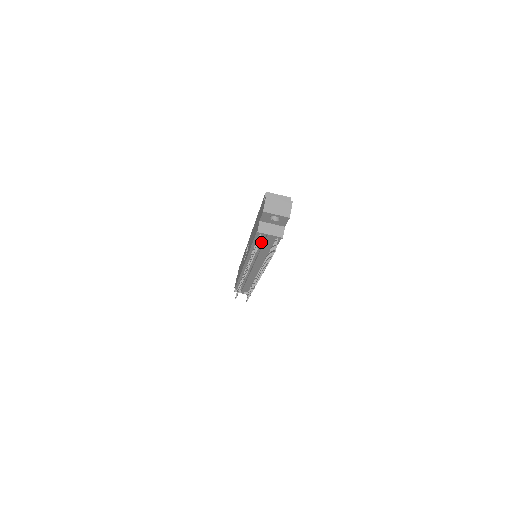
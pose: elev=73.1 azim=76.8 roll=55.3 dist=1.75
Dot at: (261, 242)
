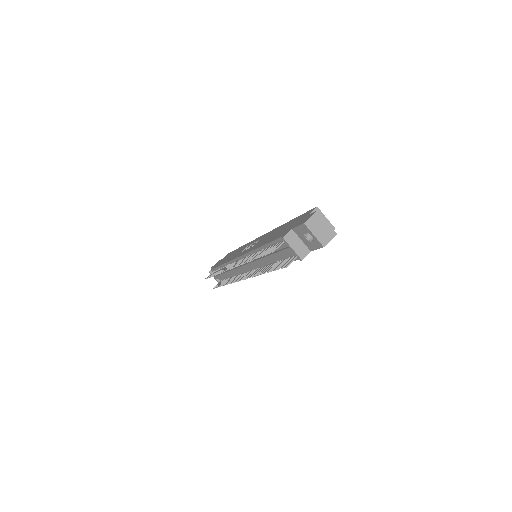
Dot at: (276, 249)
